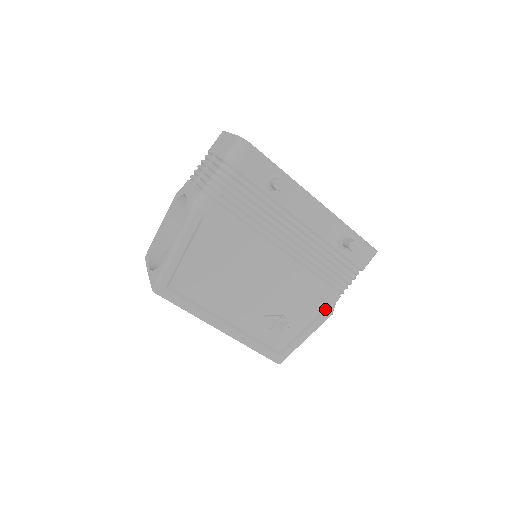
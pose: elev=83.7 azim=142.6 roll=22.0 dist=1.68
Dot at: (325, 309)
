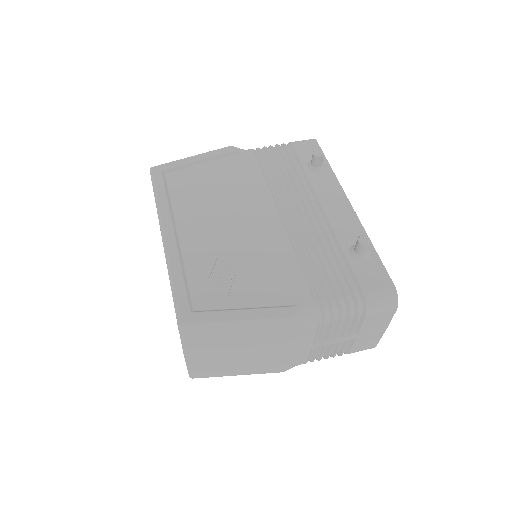
Dot at: (288, 305)
